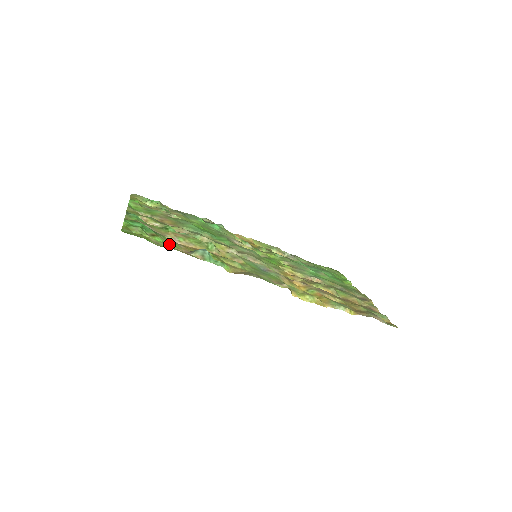
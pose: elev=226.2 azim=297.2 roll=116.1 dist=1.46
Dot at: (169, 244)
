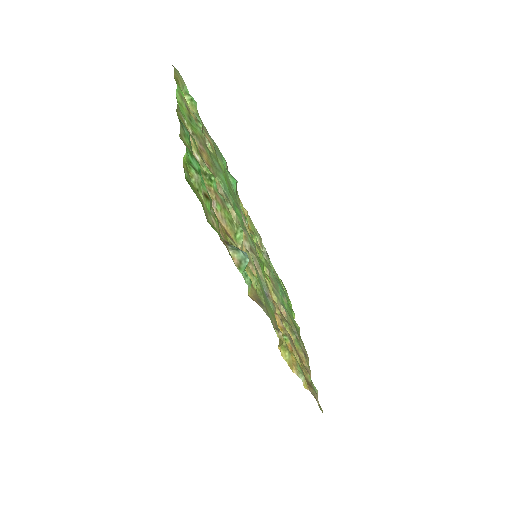
Dot at: (214, 219)
